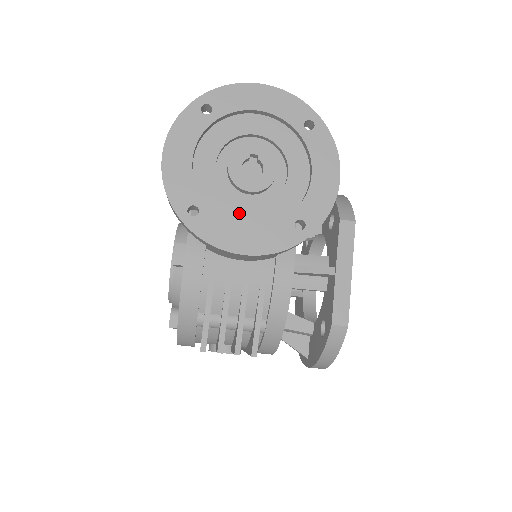
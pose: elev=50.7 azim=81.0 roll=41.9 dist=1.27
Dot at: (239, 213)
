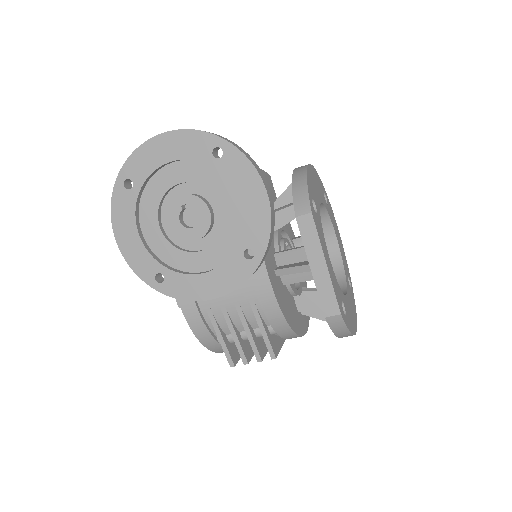
Dot at: (197, 262)
